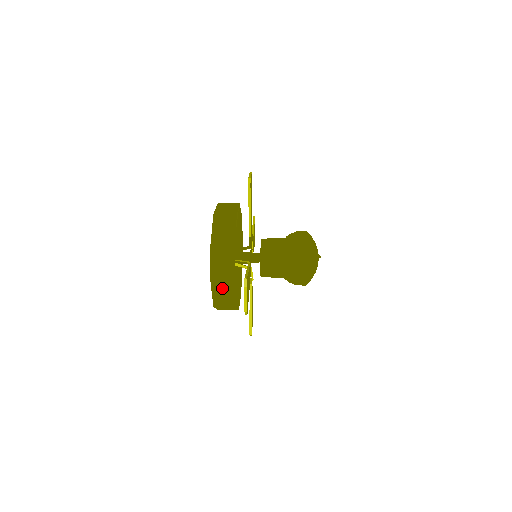
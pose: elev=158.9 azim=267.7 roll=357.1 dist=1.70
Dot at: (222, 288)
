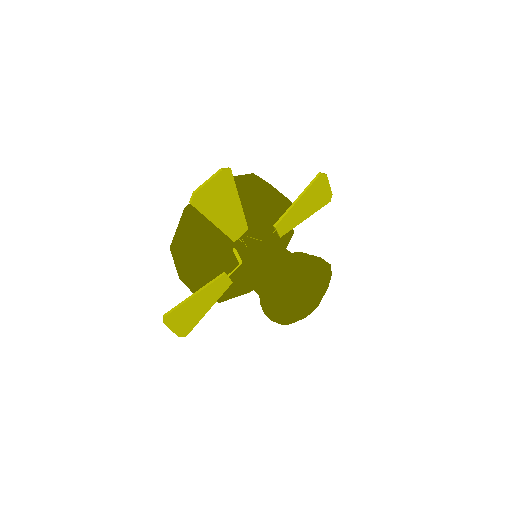
Dot at: occluded
